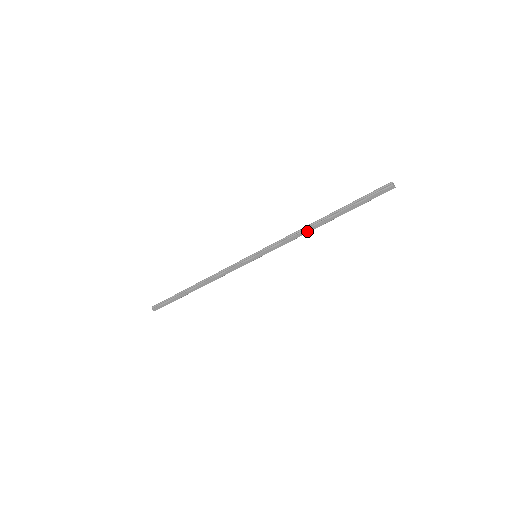
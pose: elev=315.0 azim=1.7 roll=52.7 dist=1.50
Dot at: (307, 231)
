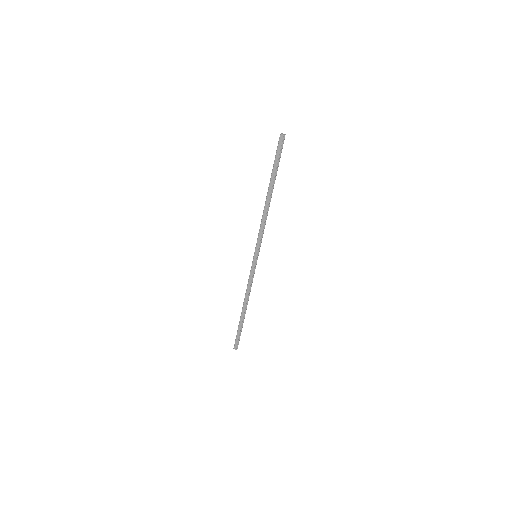
Dot at: (265, 211)
